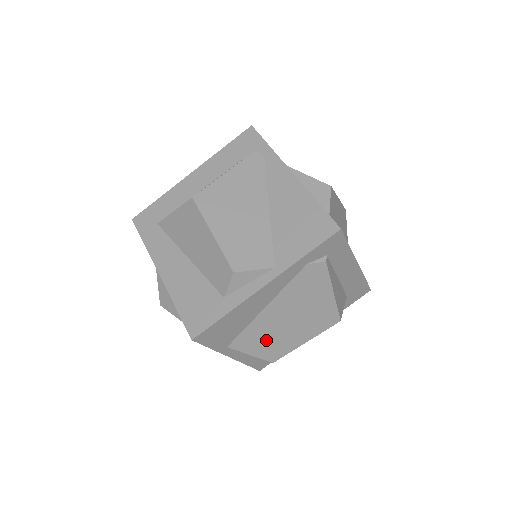
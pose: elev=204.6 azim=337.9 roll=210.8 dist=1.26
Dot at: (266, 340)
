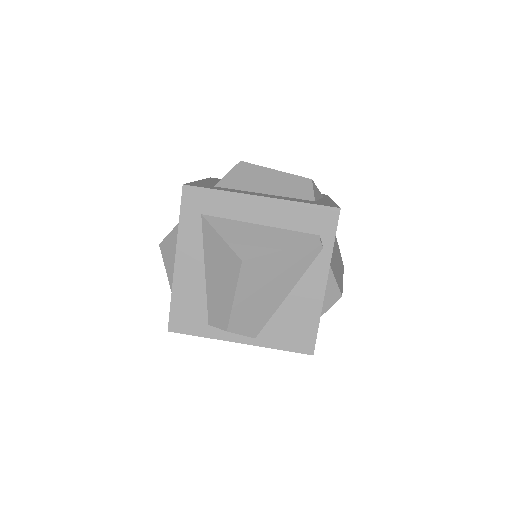
Dot at: occluded
